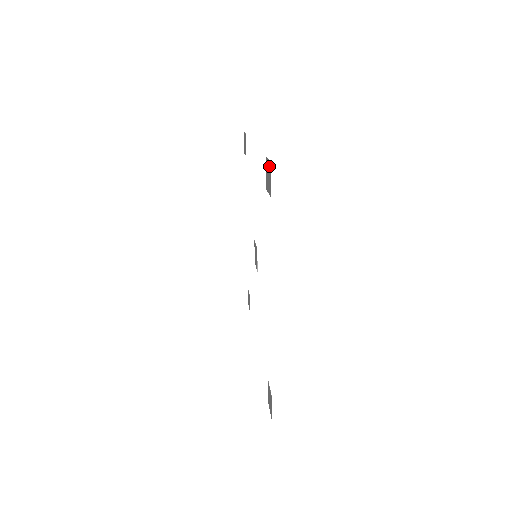
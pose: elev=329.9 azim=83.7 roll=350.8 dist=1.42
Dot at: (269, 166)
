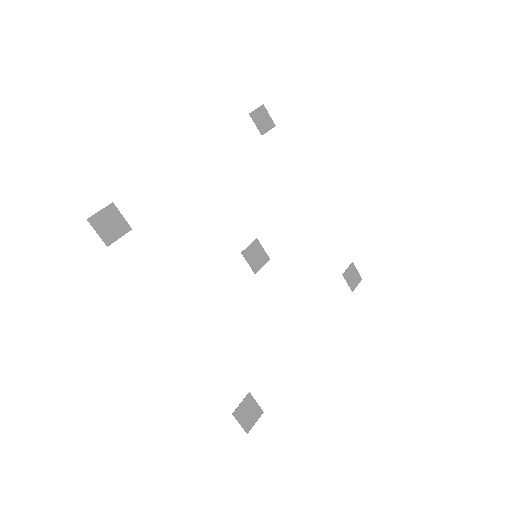
Dot at: (264, 111)
